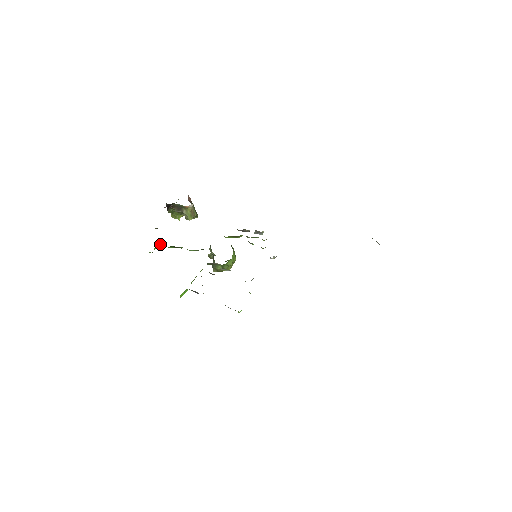
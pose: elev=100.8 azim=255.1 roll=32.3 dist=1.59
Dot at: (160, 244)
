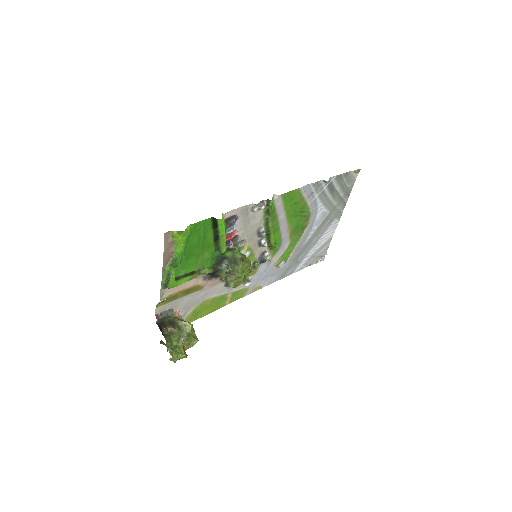
Dot at: (176, 277)
